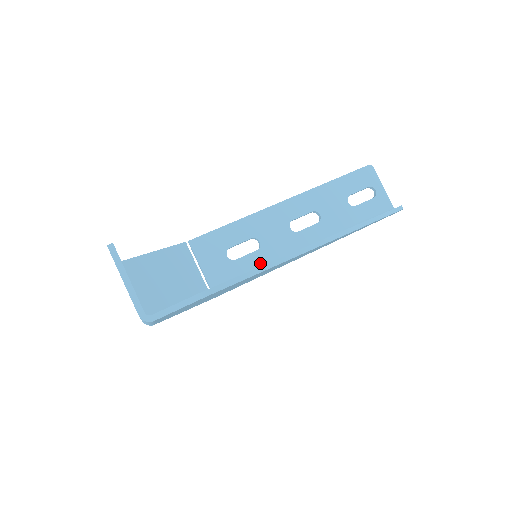
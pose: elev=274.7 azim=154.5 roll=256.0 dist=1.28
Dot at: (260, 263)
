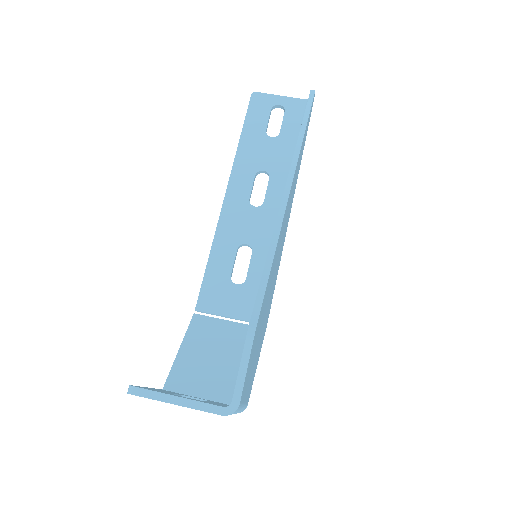
Dot at: occluded
